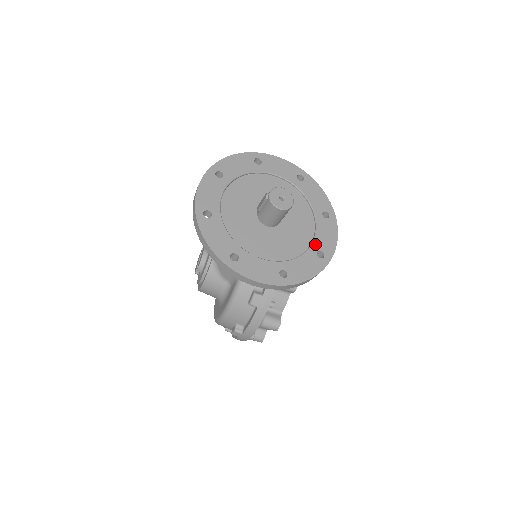
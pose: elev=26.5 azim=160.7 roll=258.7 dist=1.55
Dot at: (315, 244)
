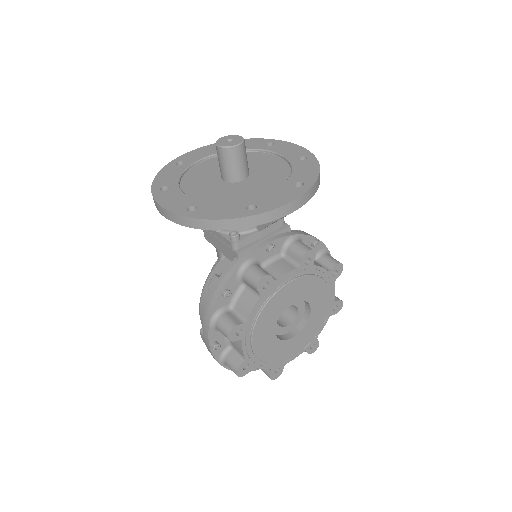
Dot at: (256, 200)
